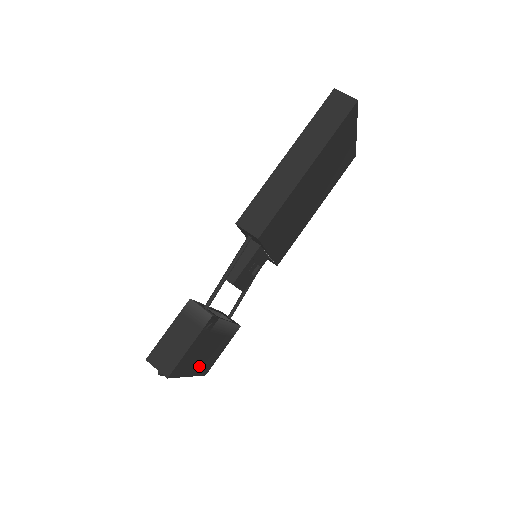
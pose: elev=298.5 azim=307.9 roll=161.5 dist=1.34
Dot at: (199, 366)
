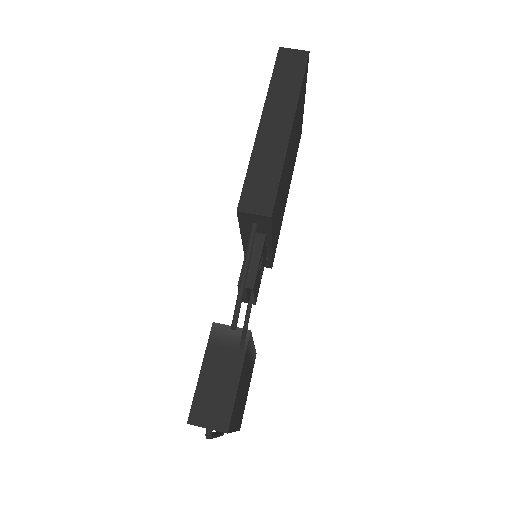
Dot at: (239, 415)
